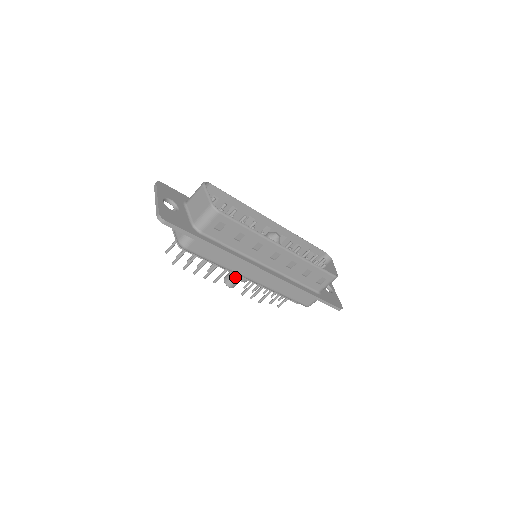
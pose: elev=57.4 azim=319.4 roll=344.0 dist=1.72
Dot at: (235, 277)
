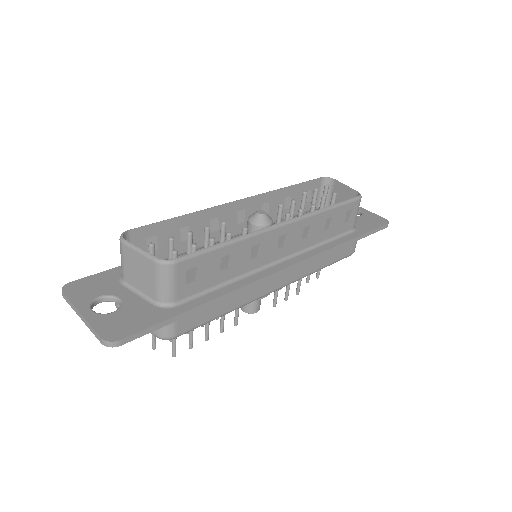
Dot at: occluded
